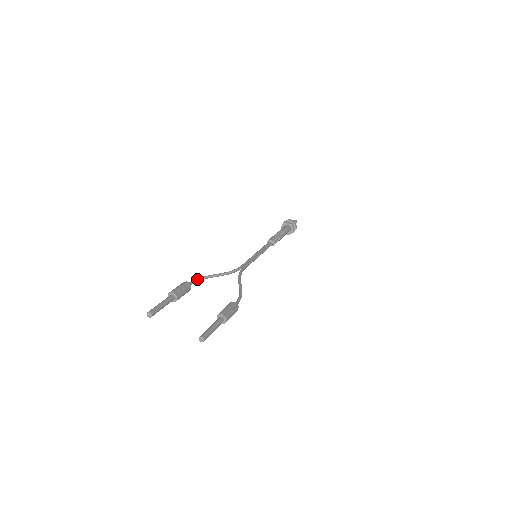
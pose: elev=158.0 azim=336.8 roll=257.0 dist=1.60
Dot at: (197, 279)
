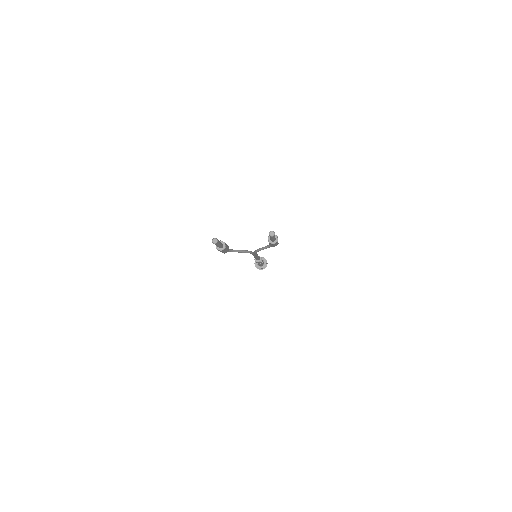
Dot at: occluded
